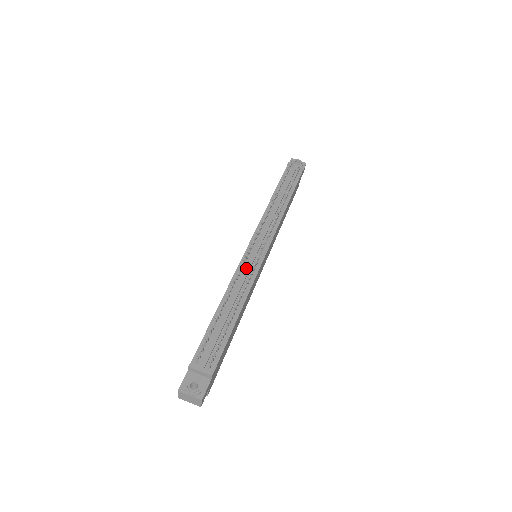
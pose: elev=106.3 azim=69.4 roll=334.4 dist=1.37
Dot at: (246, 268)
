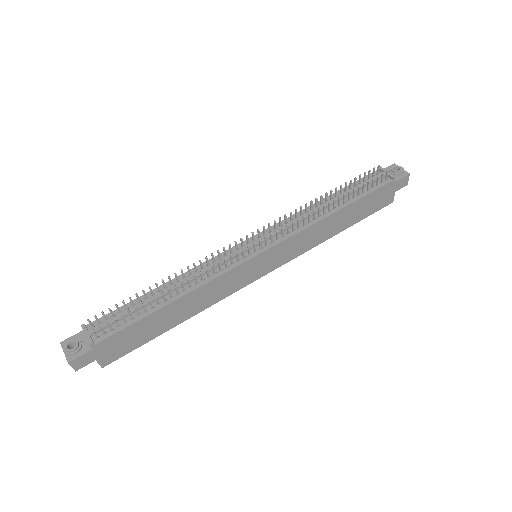
Dot at: (219, 260)
